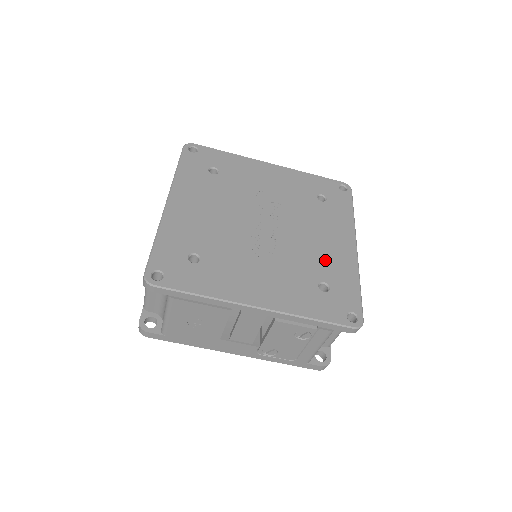
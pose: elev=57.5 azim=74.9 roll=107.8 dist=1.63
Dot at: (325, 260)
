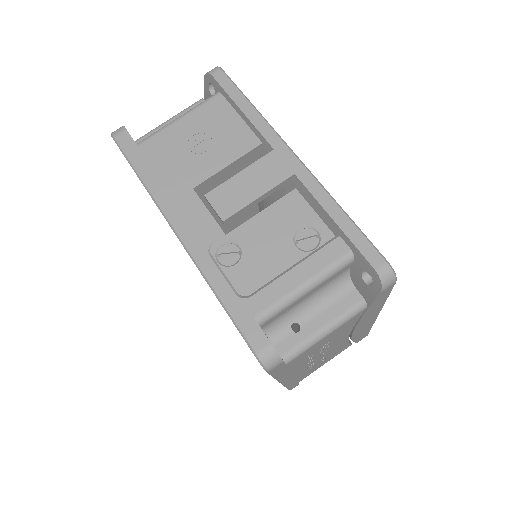
Dot at: occluded
